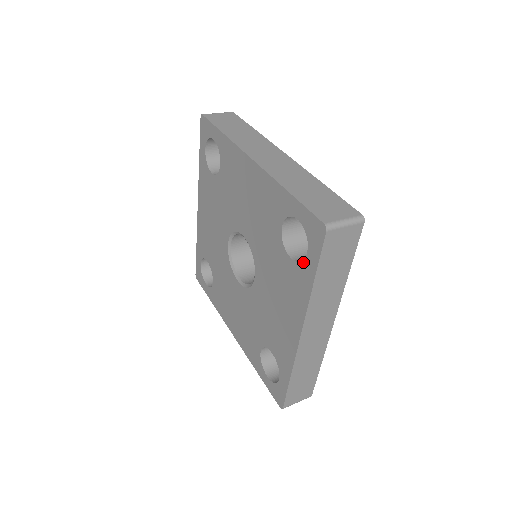
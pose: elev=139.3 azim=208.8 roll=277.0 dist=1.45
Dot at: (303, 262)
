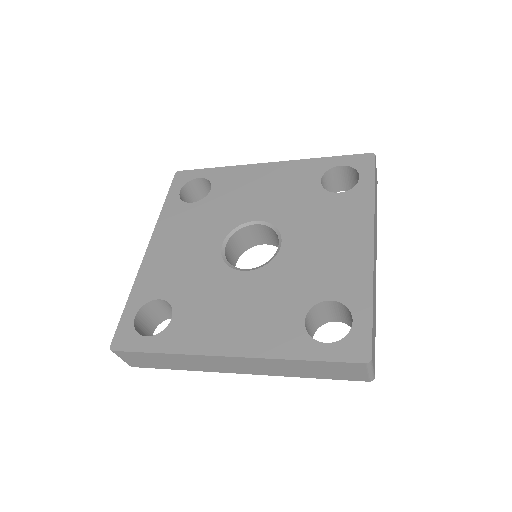
Dot at: (357, 185)
